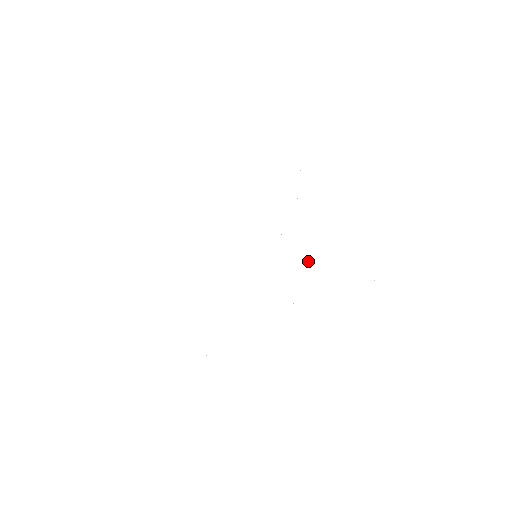
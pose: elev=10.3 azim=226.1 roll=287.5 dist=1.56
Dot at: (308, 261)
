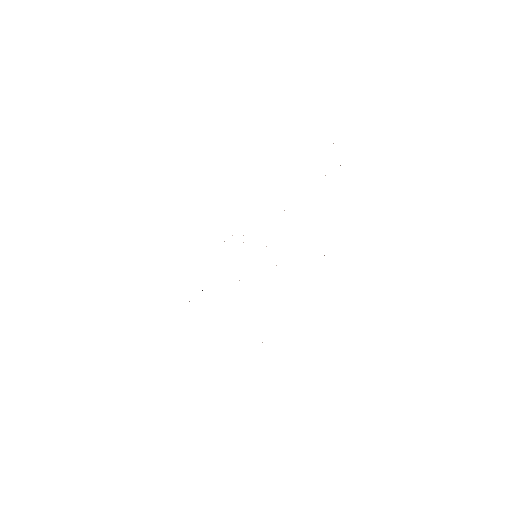
Dot at: occluded
